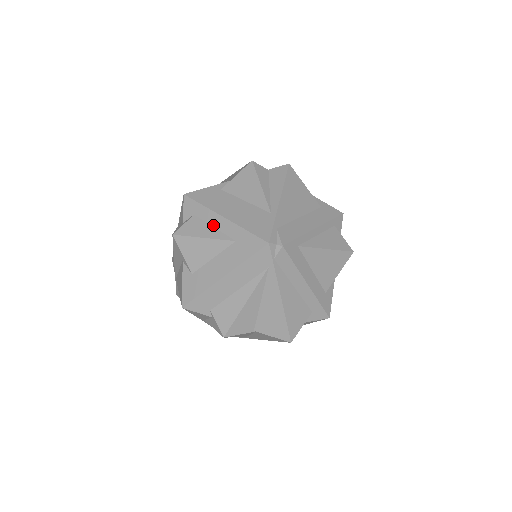
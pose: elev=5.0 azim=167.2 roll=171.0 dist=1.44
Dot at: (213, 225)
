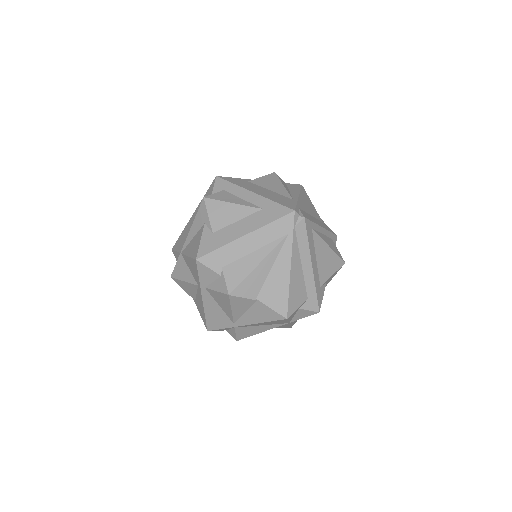
Dot at: (242, 197)
